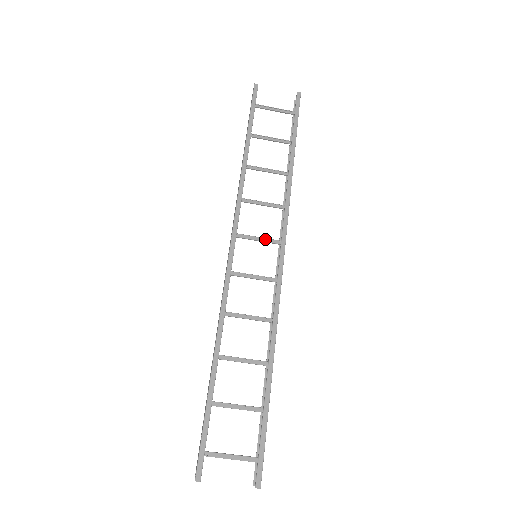
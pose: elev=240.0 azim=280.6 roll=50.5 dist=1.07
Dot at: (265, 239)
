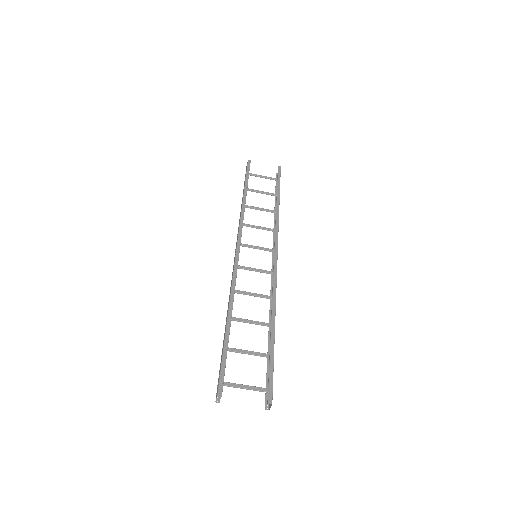
Dot at: (262, 248)
